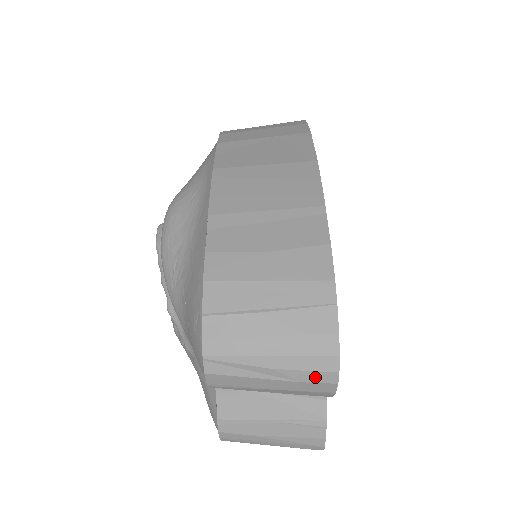
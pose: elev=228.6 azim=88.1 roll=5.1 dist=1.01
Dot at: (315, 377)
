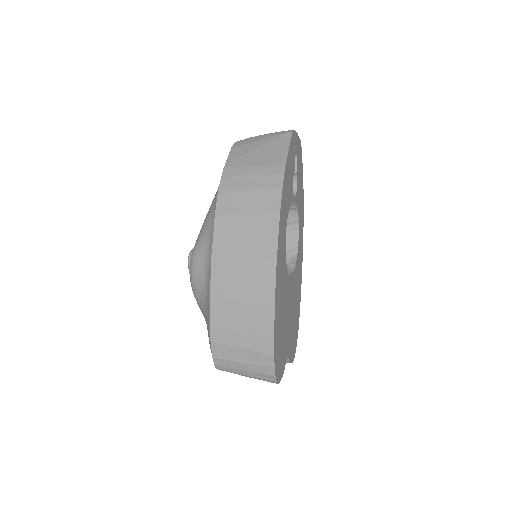
Dot at: (268, 381)
